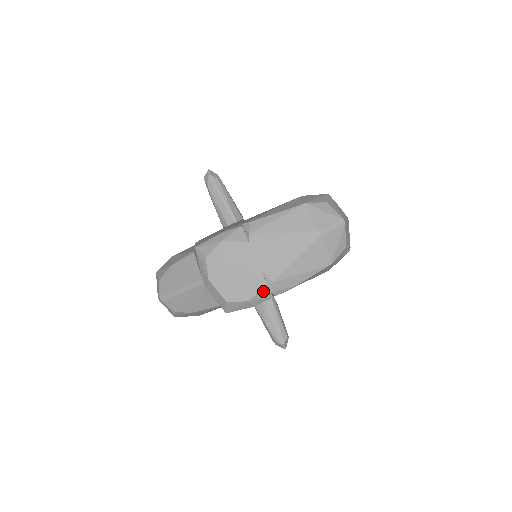
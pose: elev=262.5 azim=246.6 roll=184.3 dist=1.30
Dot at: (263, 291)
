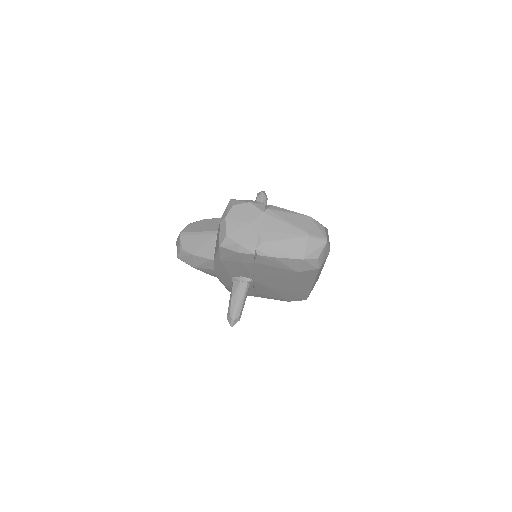
Dot at: (252, 244)
